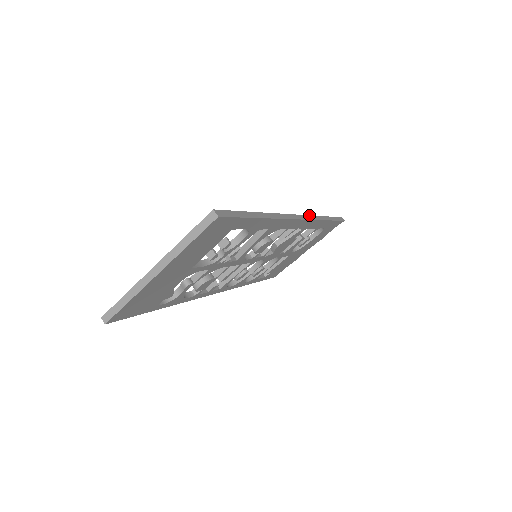
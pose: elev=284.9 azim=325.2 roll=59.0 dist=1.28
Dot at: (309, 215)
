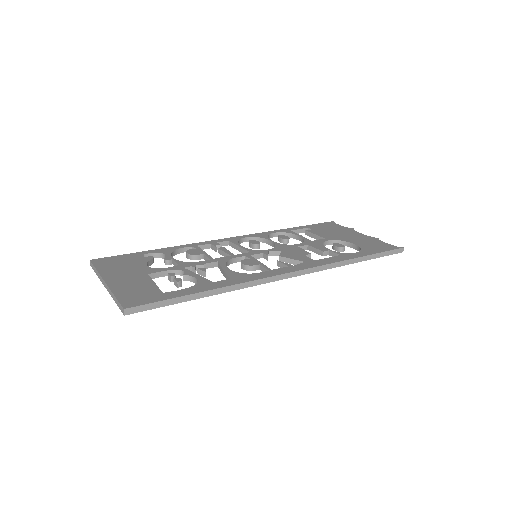
Dot at: (313, 267)
